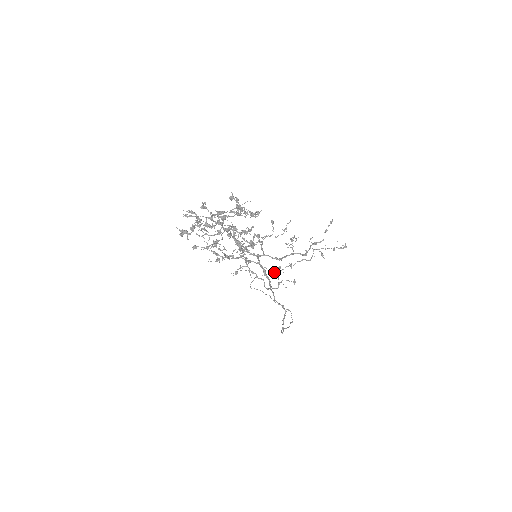
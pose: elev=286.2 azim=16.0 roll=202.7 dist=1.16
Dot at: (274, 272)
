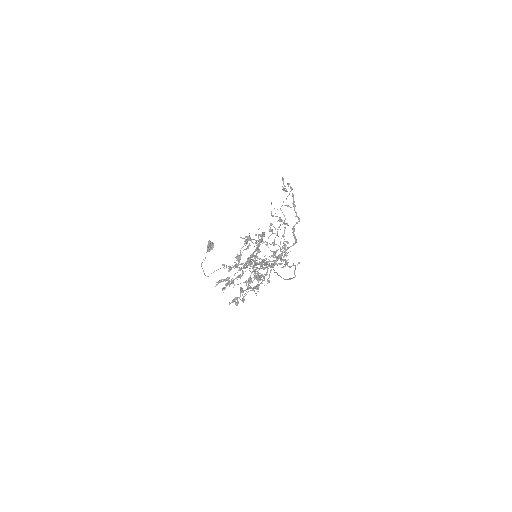
Dot at: (209, 249)
